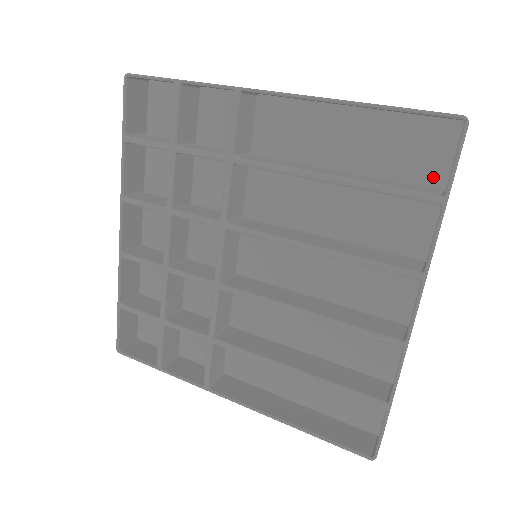
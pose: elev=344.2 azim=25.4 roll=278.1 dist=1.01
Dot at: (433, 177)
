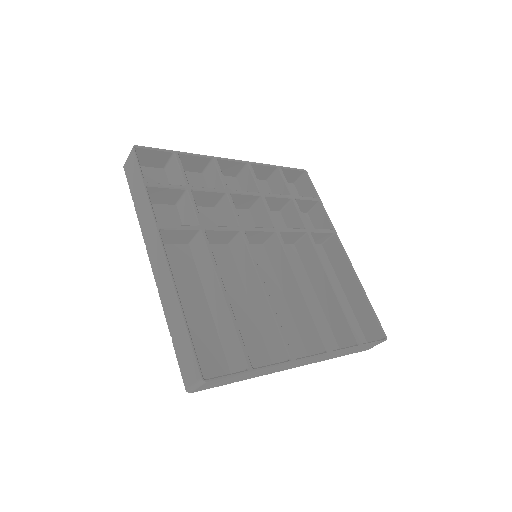
Dot at: occluded
